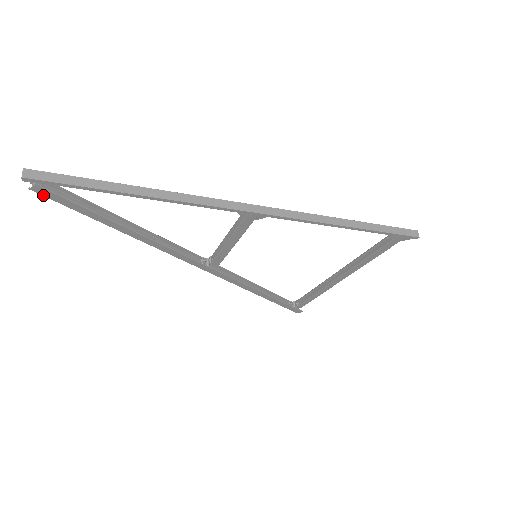
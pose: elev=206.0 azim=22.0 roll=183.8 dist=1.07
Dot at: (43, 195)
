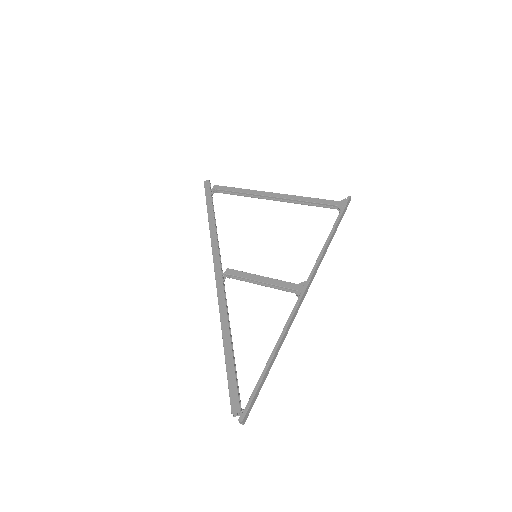
Dot at: occluded
